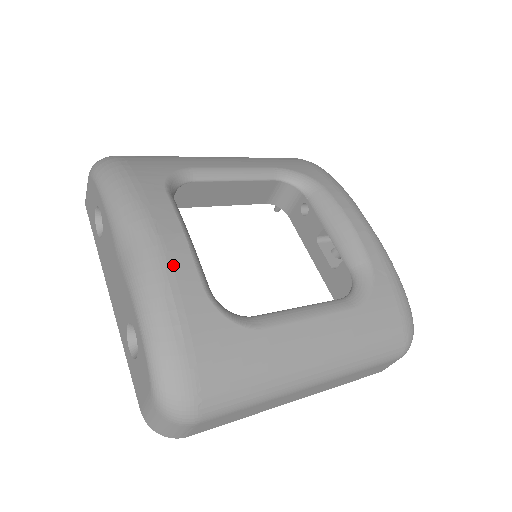
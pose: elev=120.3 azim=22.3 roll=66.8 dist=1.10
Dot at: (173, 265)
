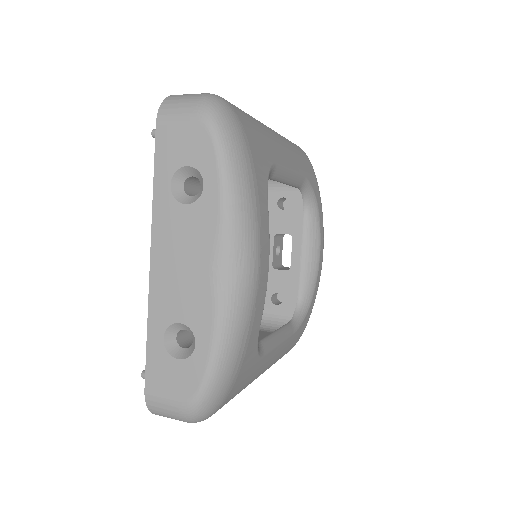
Dot at: (257, 303)
